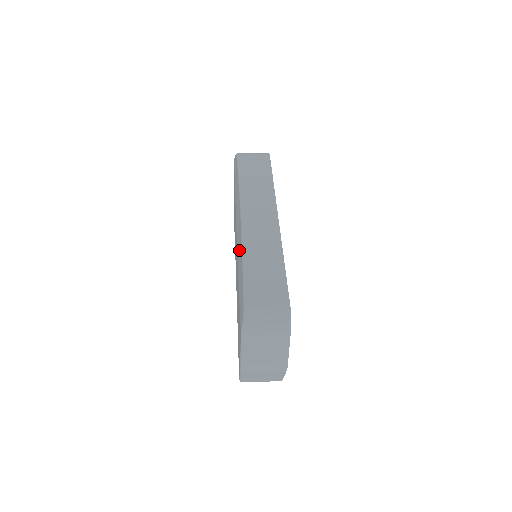
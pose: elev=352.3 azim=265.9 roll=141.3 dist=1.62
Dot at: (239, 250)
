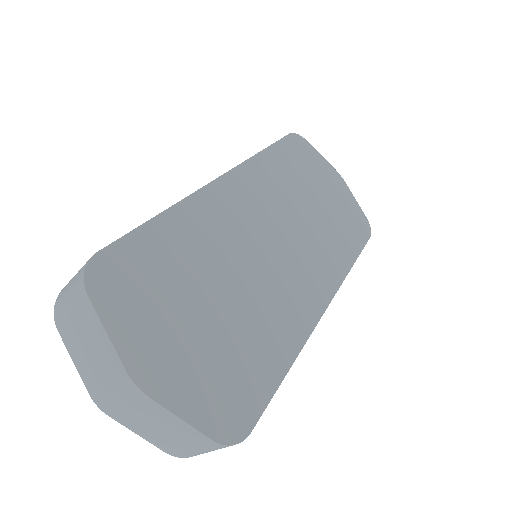
Dot at: occluded
